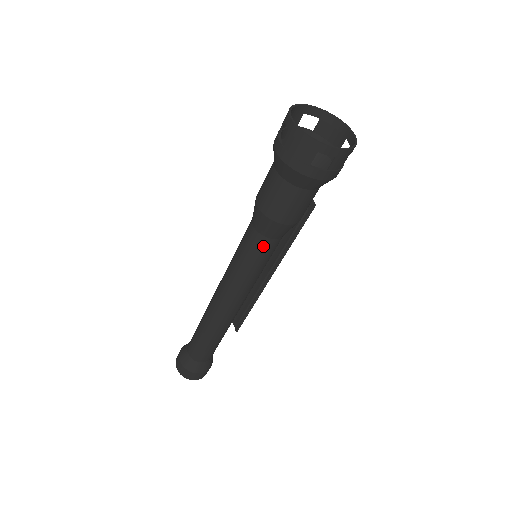
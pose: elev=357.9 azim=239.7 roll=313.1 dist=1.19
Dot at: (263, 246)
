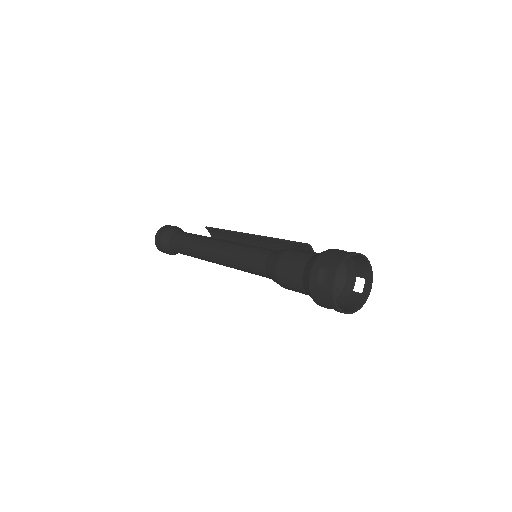
Dot at: occluded
